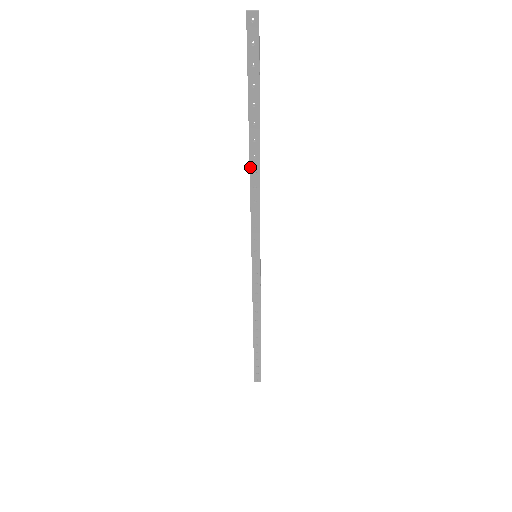
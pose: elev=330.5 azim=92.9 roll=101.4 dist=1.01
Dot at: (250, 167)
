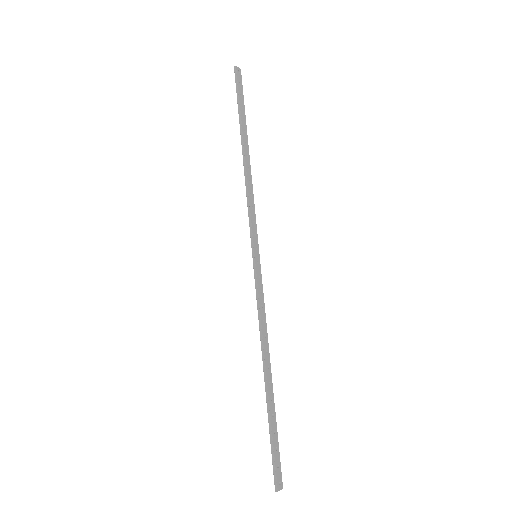
Dot at: (246, 163)
